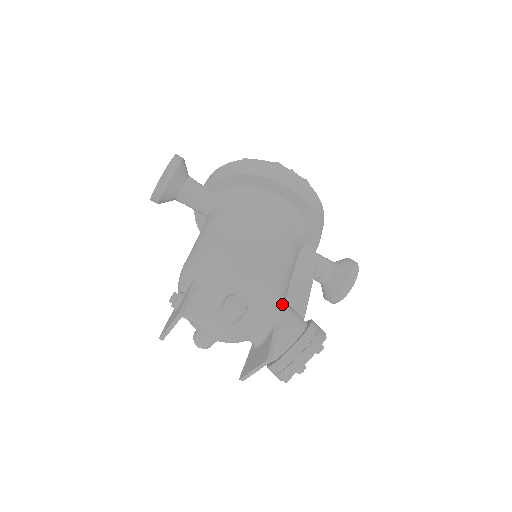
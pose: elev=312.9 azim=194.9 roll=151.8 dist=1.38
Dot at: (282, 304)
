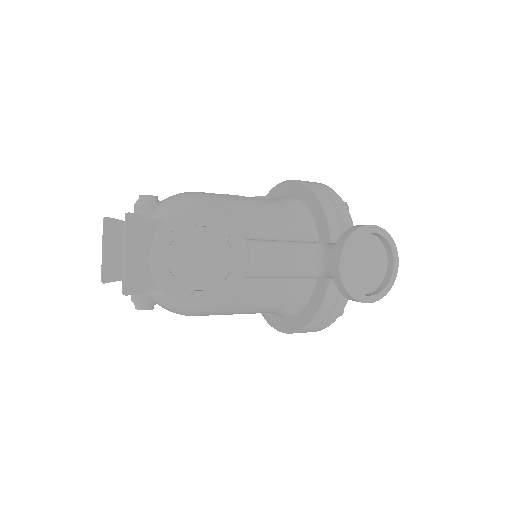
Dot at: occluded
